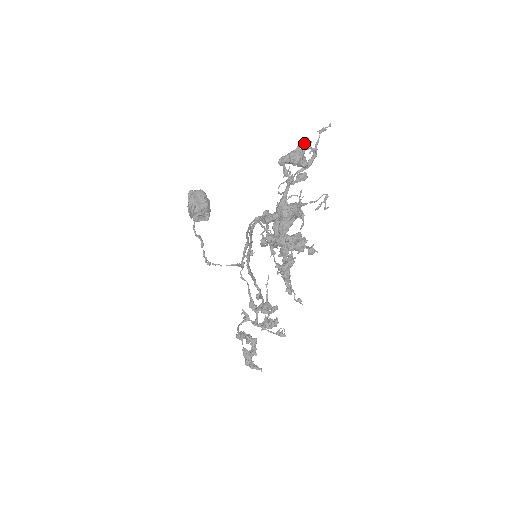
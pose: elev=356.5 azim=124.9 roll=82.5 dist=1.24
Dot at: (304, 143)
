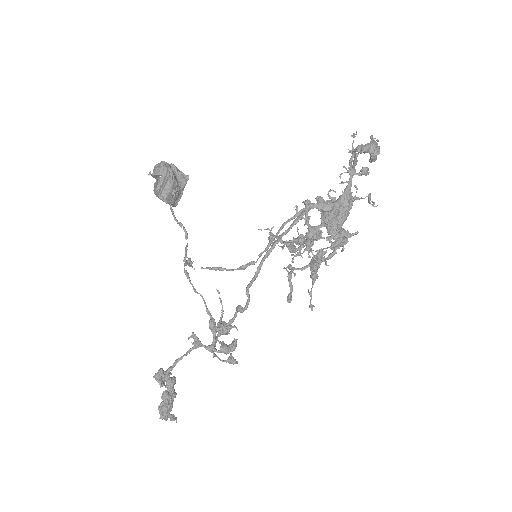
Dot at: occluded
